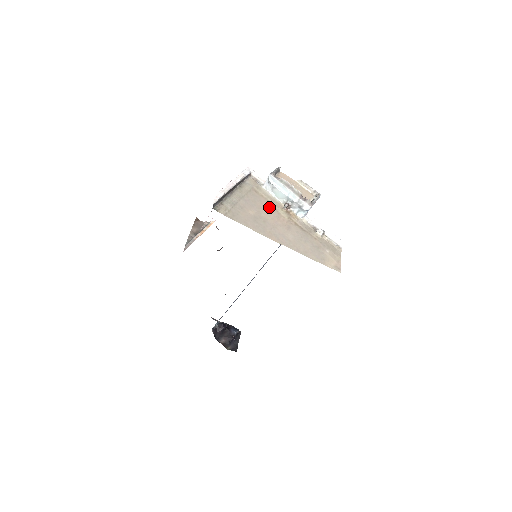
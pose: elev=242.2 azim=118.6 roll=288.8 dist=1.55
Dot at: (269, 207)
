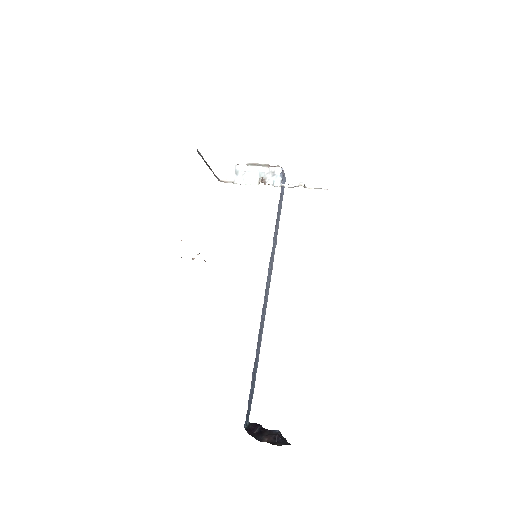
Dot at: occluded
